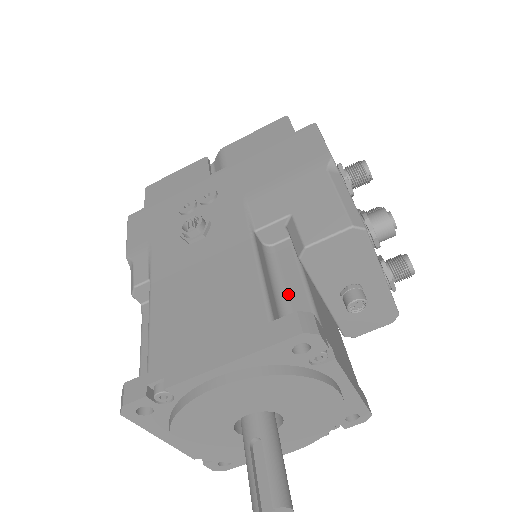
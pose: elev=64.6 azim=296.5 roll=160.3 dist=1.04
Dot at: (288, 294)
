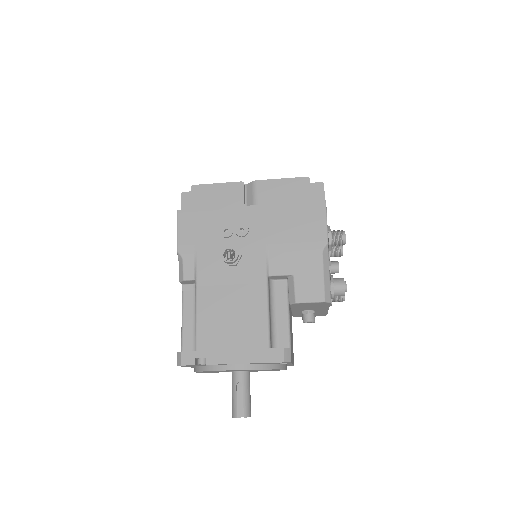
Dot at: (278, 321)
